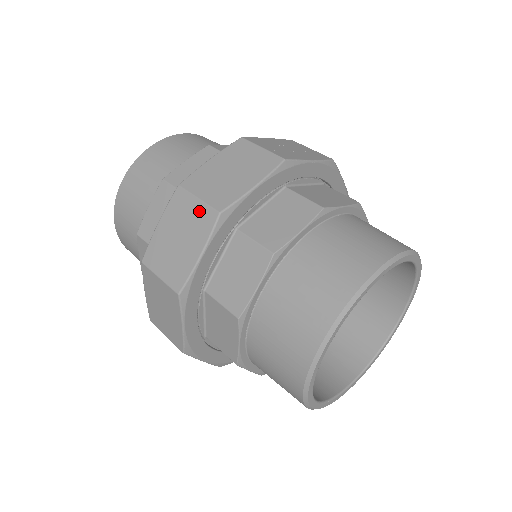
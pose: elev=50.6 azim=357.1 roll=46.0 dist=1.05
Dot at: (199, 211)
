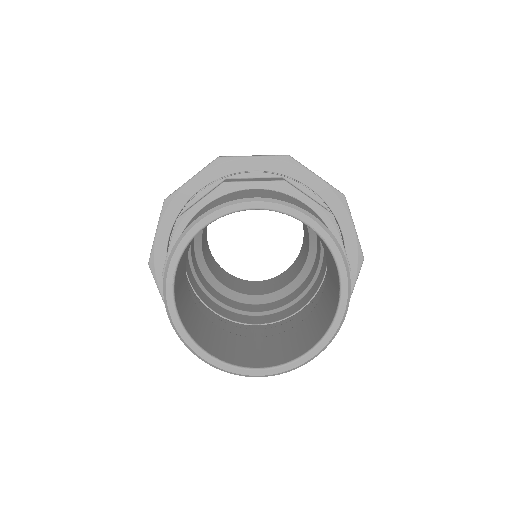
Dot at: occluded
